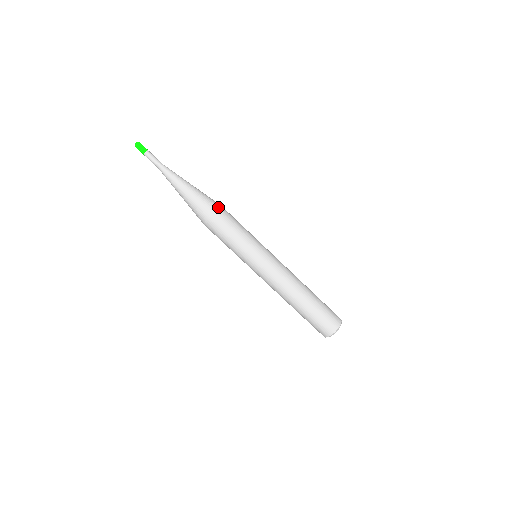
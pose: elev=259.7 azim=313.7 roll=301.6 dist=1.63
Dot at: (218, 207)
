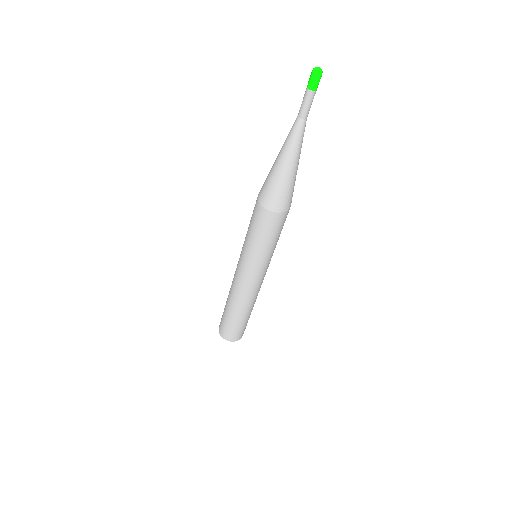
Dot at: (284, 210)
